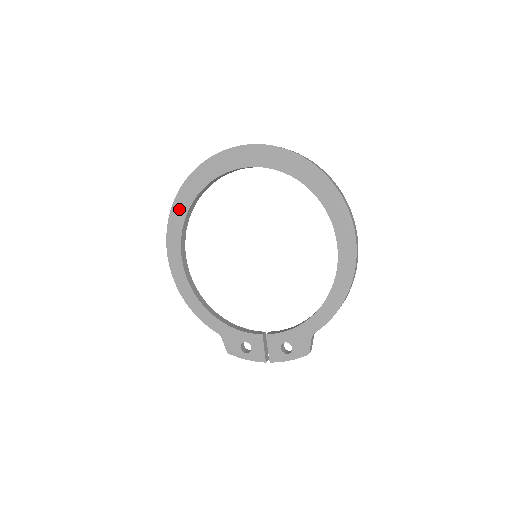
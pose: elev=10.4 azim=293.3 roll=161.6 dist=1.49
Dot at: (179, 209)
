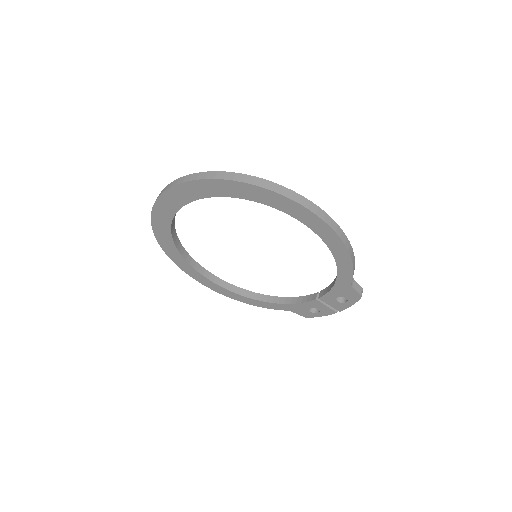
Dot at: (175, 257)
